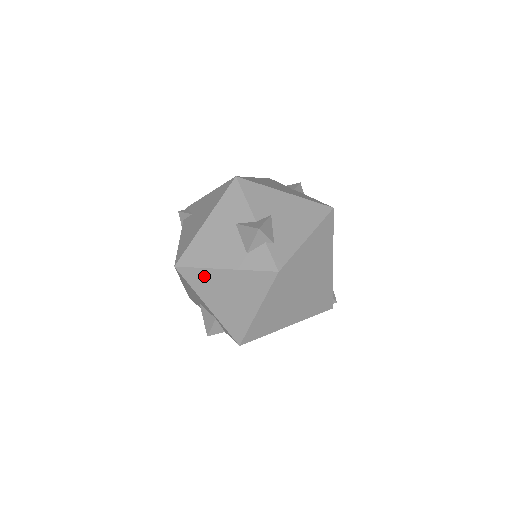
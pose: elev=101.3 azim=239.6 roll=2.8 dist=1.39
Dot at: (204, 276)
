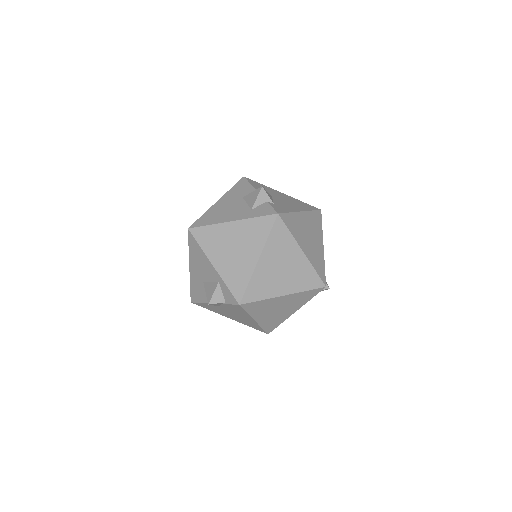
Dot at: (213, 232)
